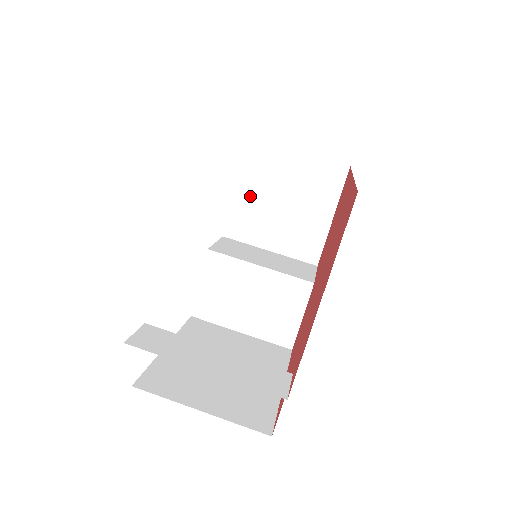
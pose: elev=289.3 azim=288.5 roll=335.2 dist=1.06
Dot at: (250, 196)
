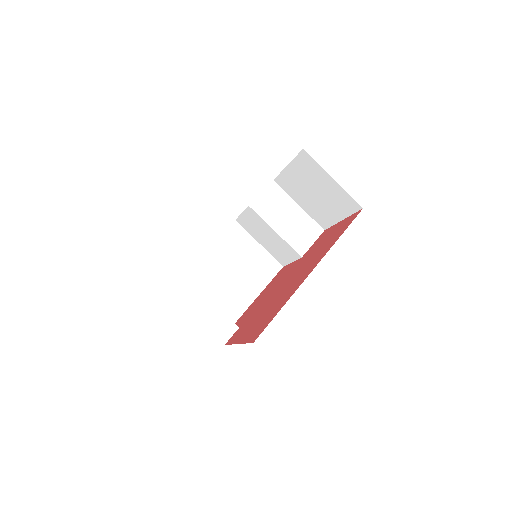
Dot at: (295, 176)
